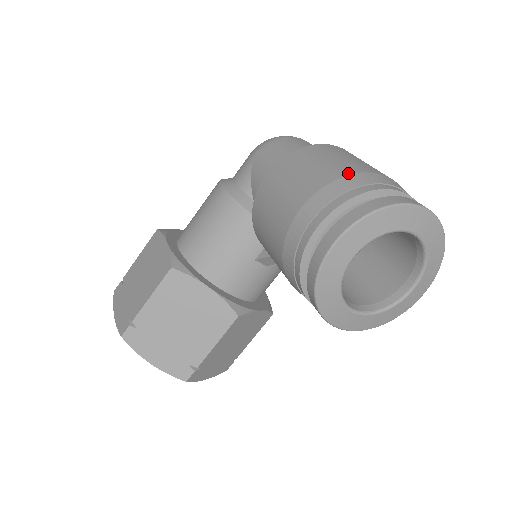
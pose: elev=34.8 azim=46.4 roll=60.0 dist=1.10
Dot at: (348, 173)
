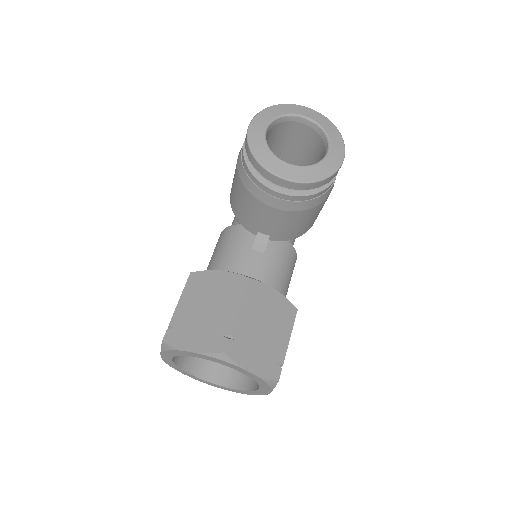
Dot at: occluded
